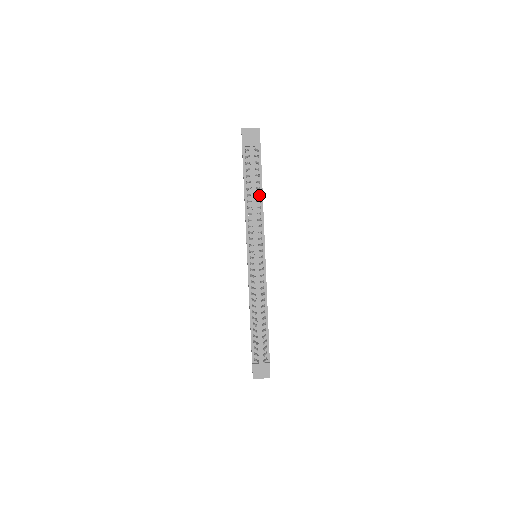
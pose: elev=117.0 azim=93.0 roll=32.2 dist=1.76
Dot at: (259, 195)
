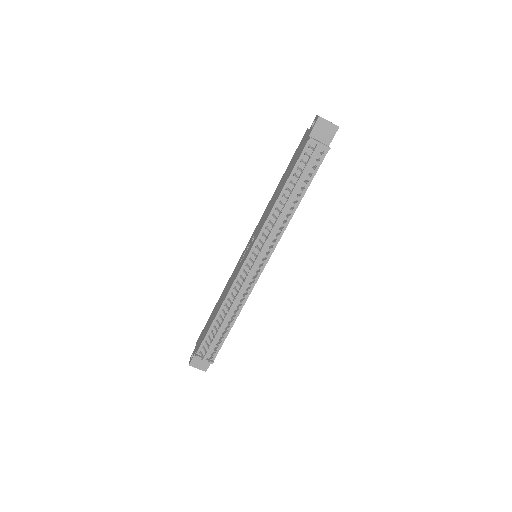
Dot at: (296, 201)
